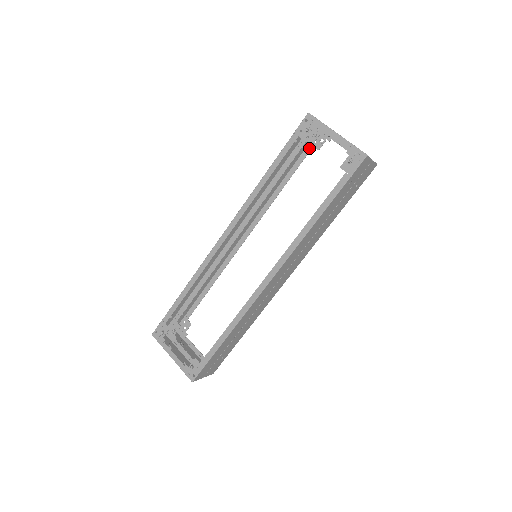
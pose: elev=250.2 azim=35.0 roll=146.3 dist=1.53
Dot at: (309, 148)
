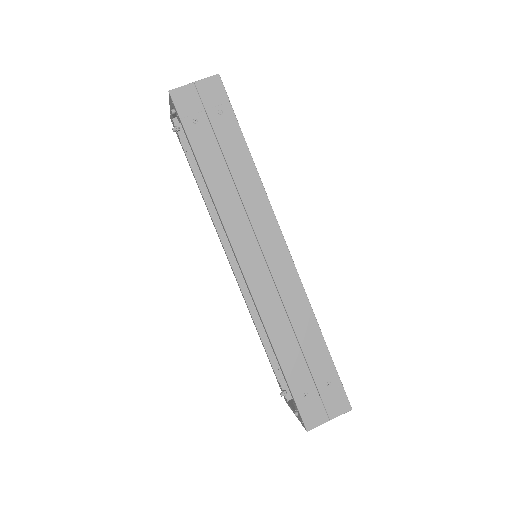
Dot at: occluded
